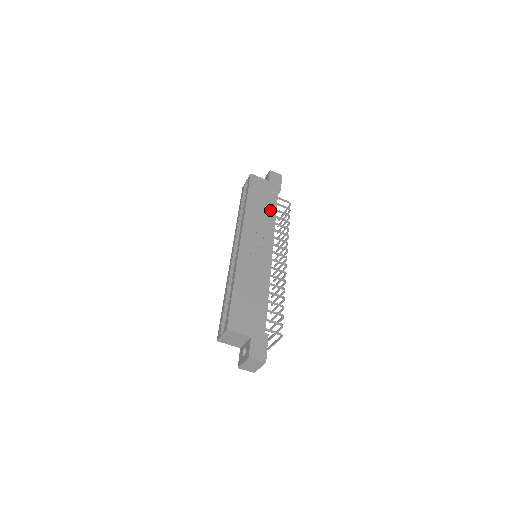
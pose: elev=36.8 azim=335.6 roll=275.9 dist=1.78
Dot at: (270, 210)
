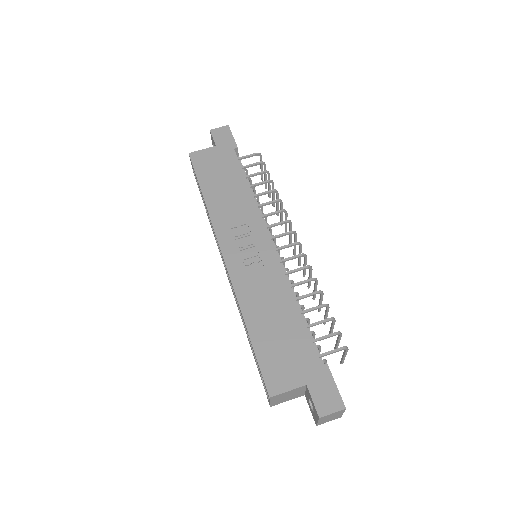
Dot at: (238, 184)
